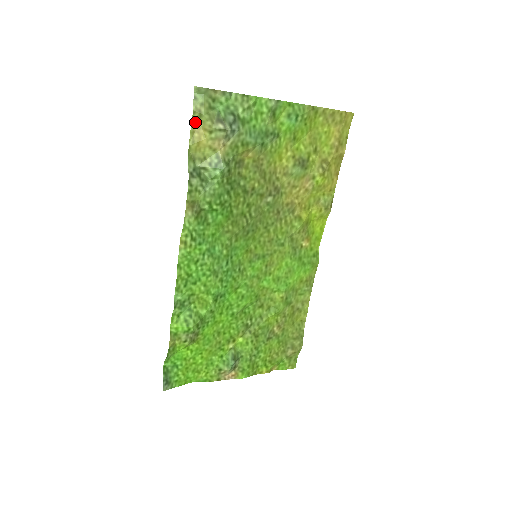
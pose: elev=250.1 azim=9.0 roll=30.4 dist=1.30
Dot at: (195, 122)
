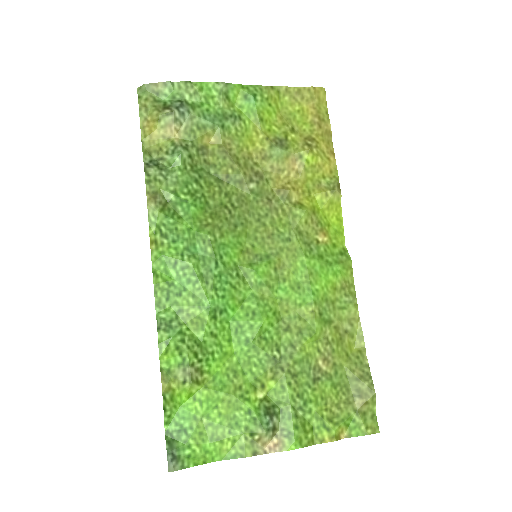
Dot at: (143, 118)
